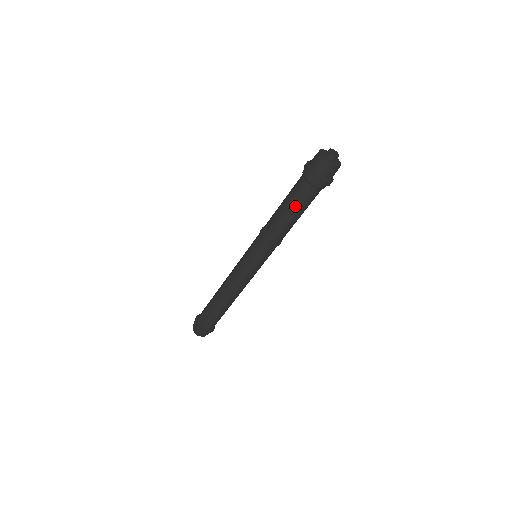
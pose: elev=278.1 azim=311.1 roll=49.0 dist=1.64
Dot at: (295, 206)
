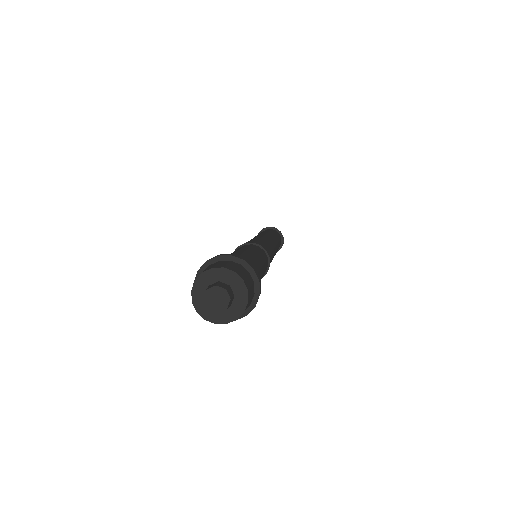
Dot at: occluded
